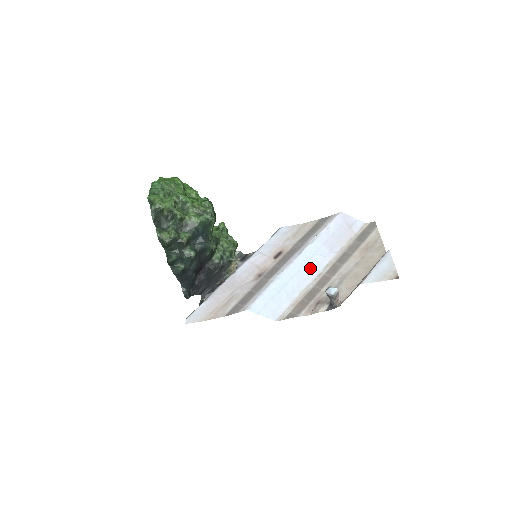
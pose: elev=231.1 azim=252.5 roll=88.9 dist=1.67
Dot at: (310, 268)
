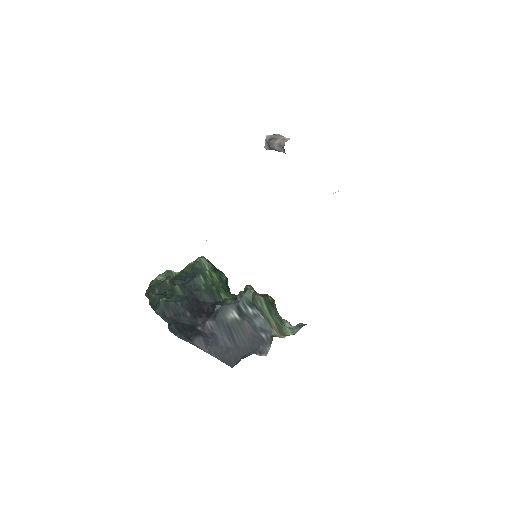
Dot at: occluded
